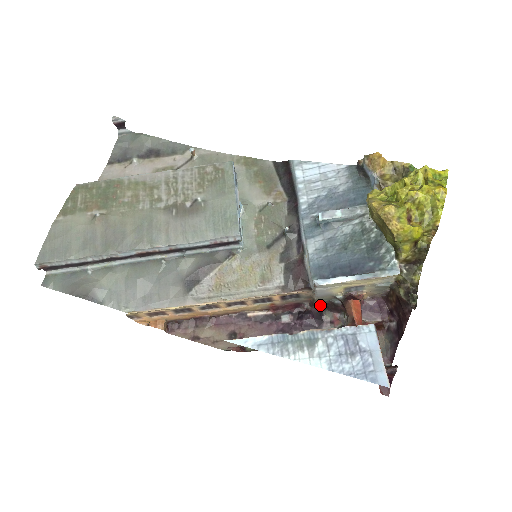
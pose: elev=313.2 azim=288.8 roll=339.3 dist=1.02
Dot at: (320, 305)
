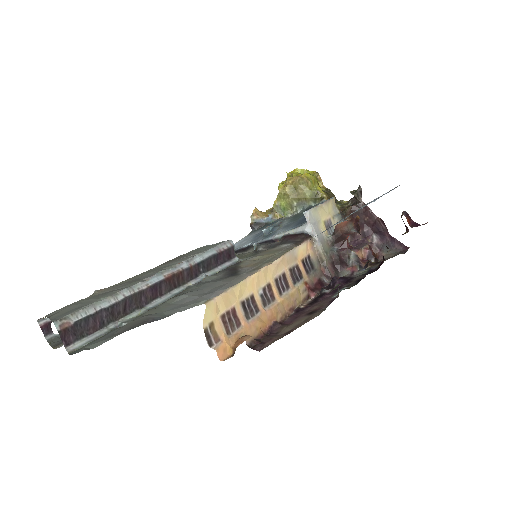
Dot at: (331, 268)
